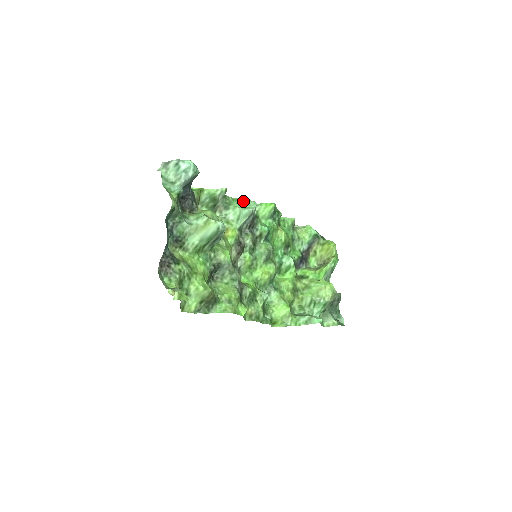
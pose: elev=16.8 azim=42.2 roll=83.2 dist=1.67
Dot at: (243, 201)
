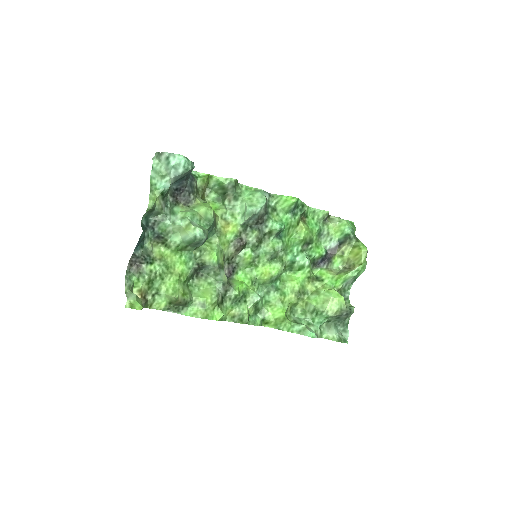
Dot at: (255, 194)
